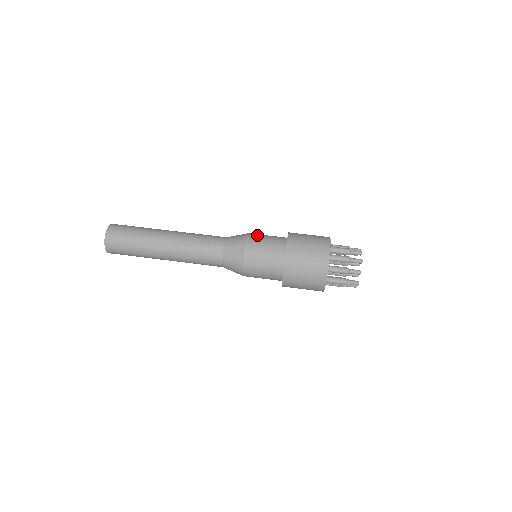
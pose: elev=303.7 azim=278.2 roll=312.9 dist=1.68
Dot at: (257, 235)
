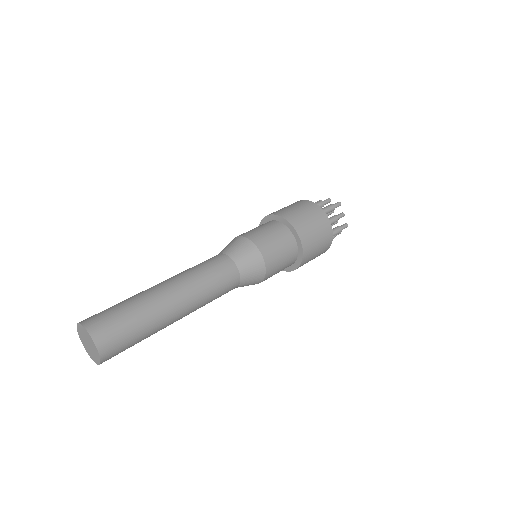
Dot at: (248, 232)
